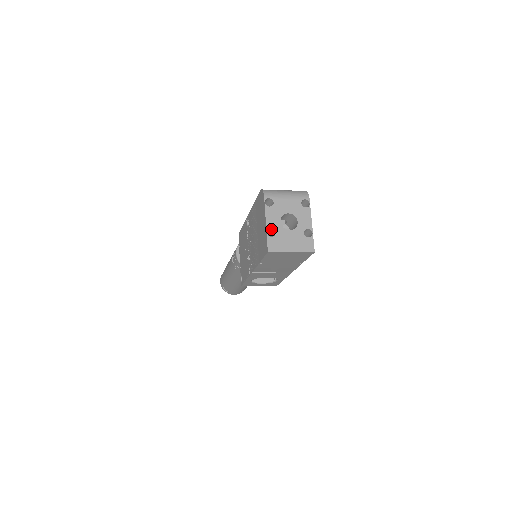
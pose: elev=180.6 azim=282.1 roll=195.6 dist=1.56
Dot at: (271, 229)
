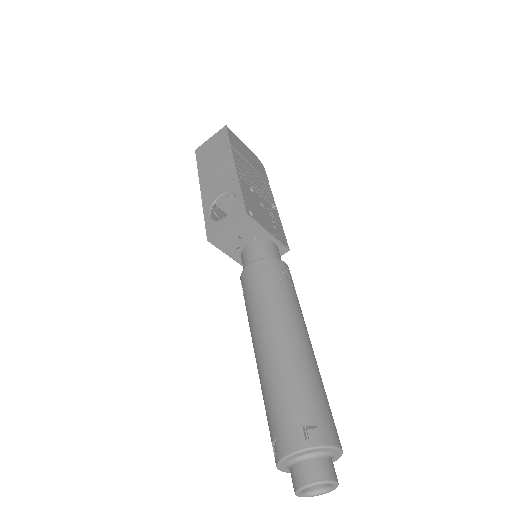
Dot at: occluded
